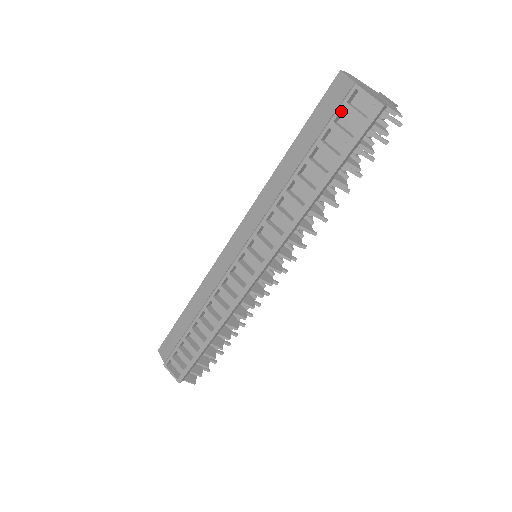
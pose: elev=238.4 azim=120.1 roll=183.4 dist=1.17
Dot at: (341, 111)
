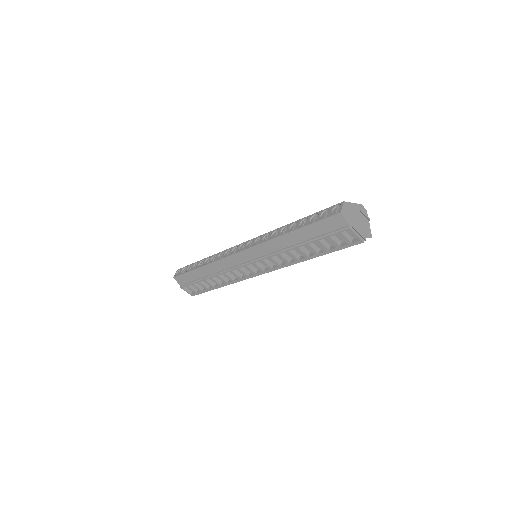
Dot at: (336, 233)
